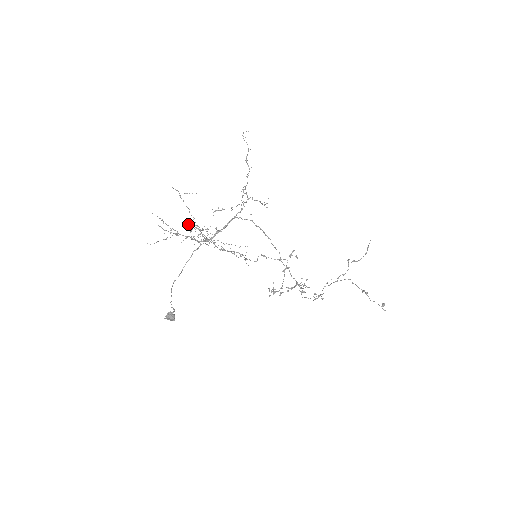
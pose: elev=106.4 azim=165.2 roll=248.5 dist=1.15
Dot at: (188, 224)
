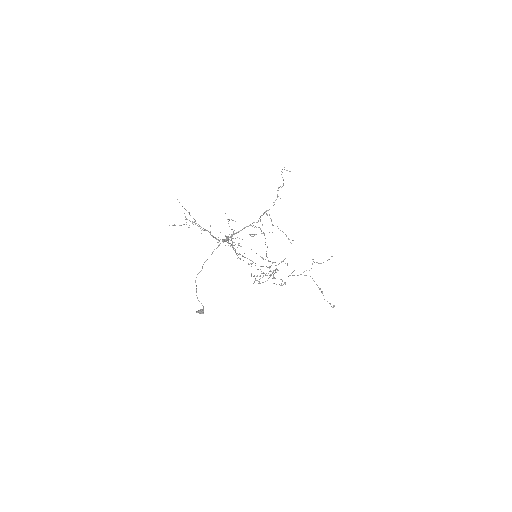
Dot at: occluded
